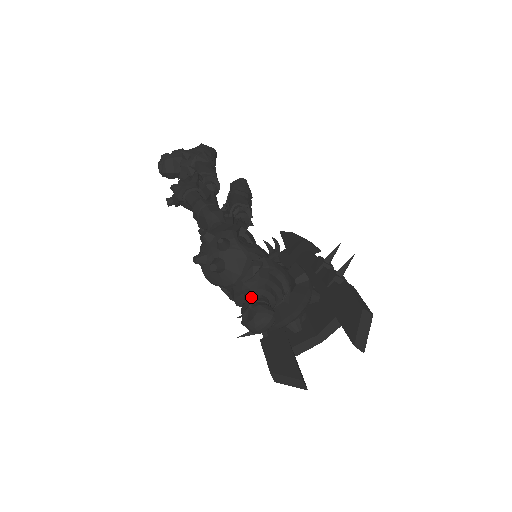
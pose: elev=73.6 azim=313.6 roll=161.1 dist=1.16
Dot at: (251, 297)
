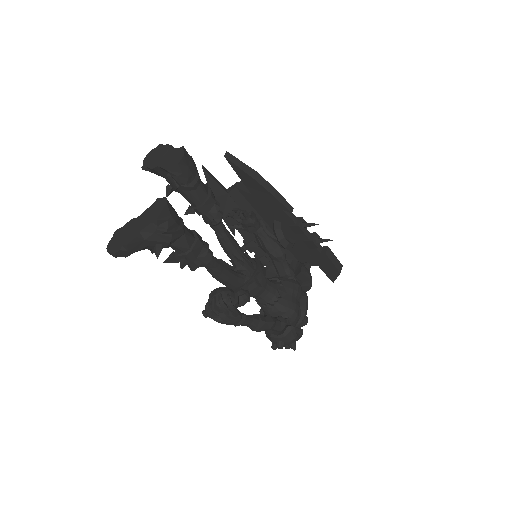
Dot at: occluded
